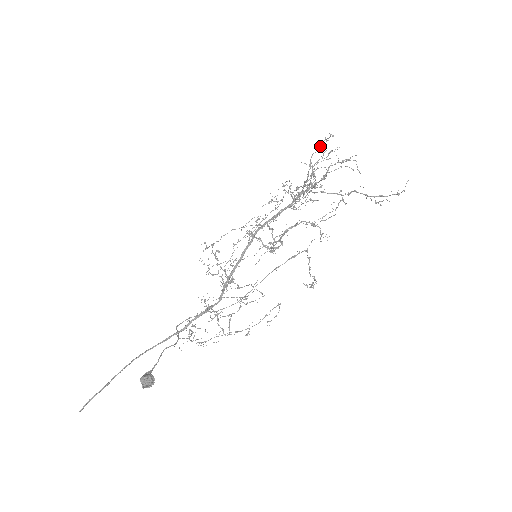
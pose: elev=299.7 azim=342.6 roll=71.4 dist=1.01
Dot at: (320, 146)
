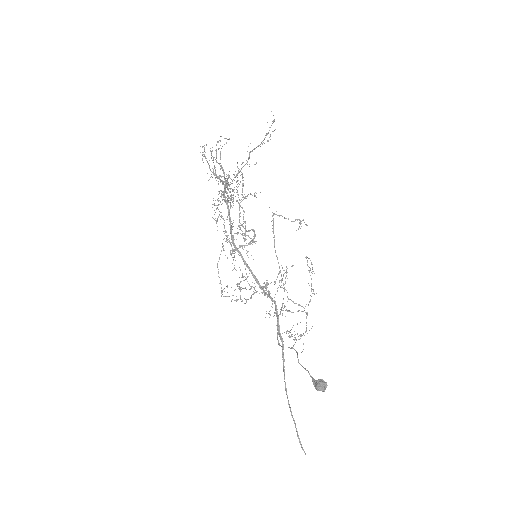
Dot at: (206, 160)
